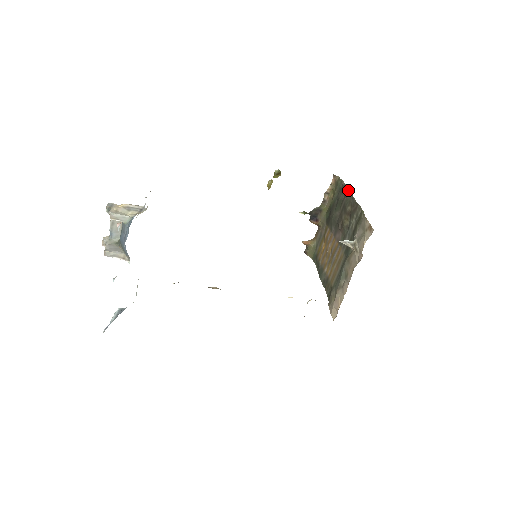
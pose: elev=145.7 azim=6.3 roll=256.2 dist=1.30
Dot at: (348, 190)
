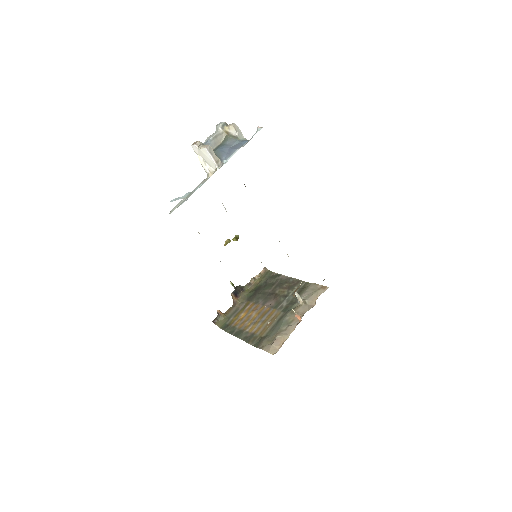
Dot at: (283, 276)
